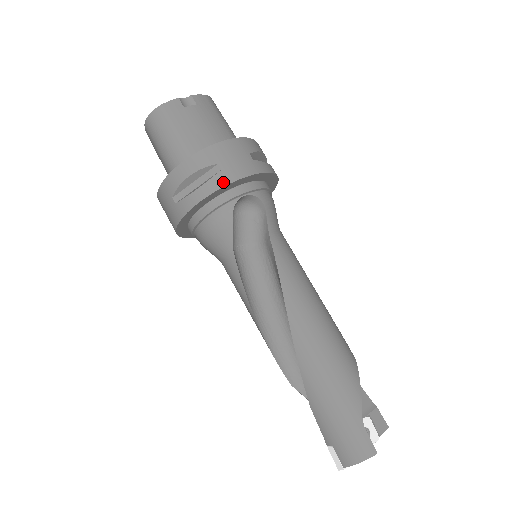
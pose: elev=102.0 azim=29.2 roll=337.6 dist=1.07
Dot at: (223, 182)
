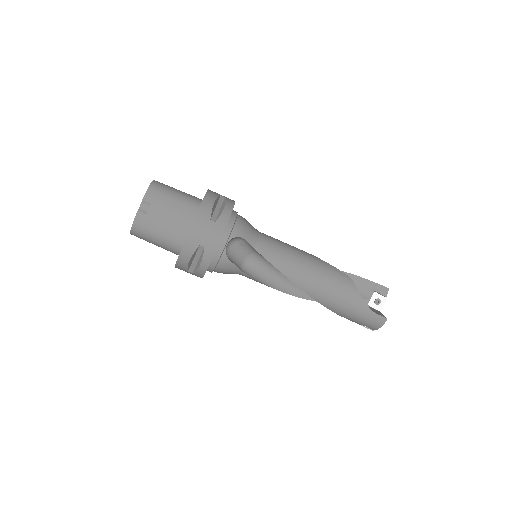
Dot at: (211, 254)
